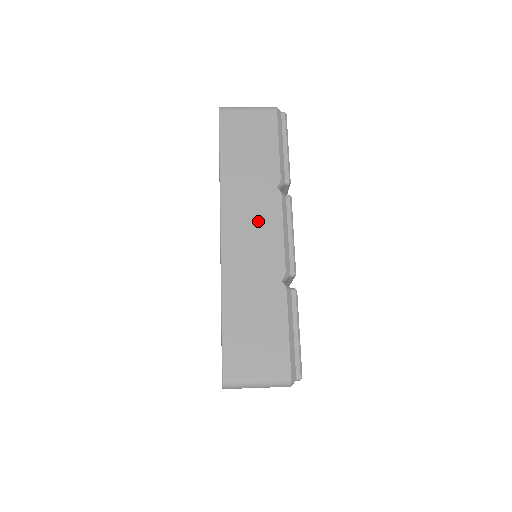
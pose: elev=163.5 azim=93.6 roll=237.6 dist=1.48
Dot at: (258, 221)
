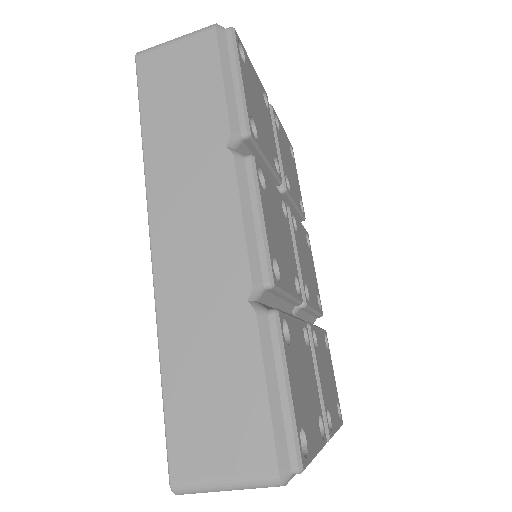
Dot at: (202, 209)
